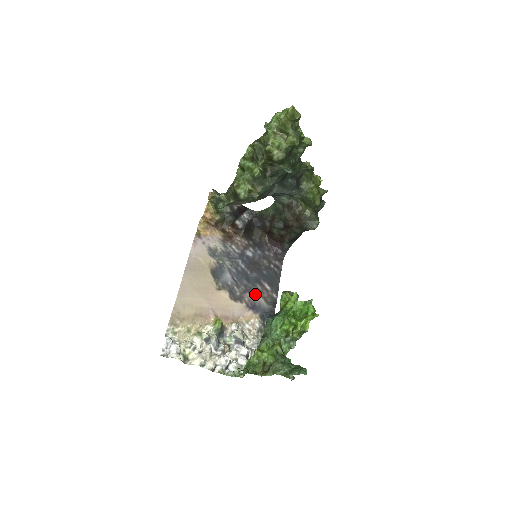
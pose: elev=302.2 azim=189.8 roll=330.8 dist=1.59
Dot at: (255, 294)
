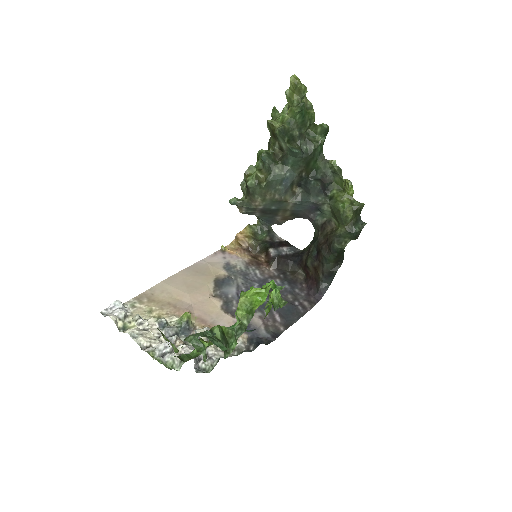
Dot at: (256, 317)
